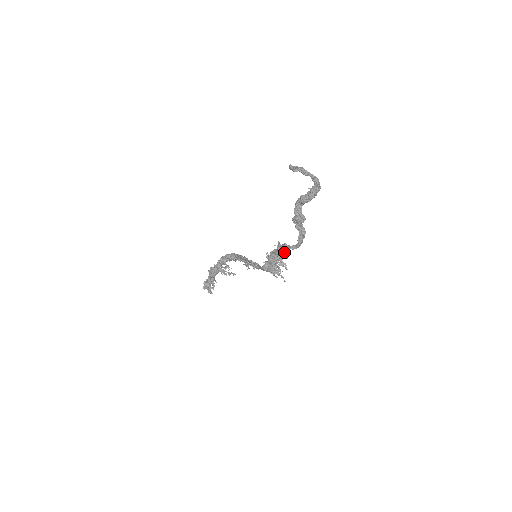
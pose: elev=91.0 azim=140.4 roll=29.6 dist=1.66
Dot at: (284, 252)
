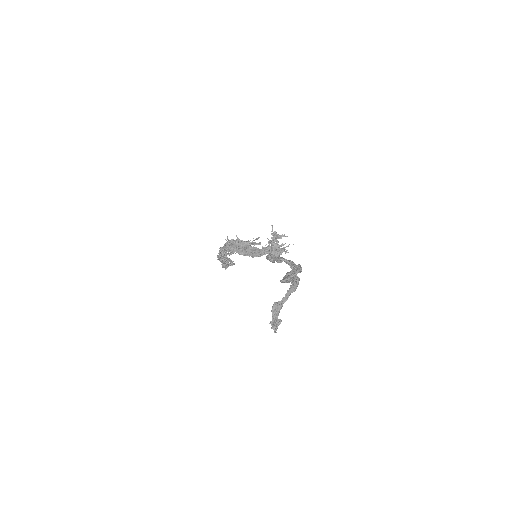
Dot at: occluded
